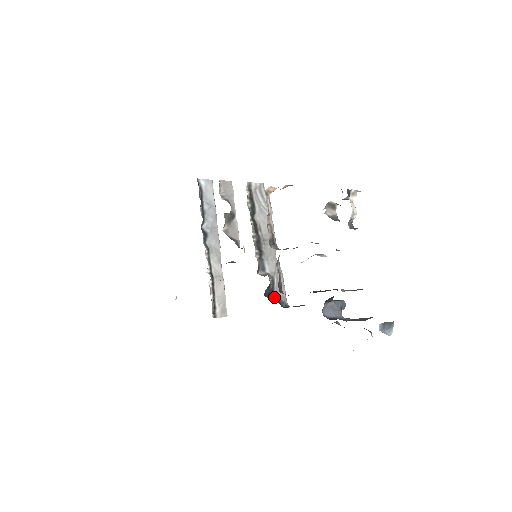
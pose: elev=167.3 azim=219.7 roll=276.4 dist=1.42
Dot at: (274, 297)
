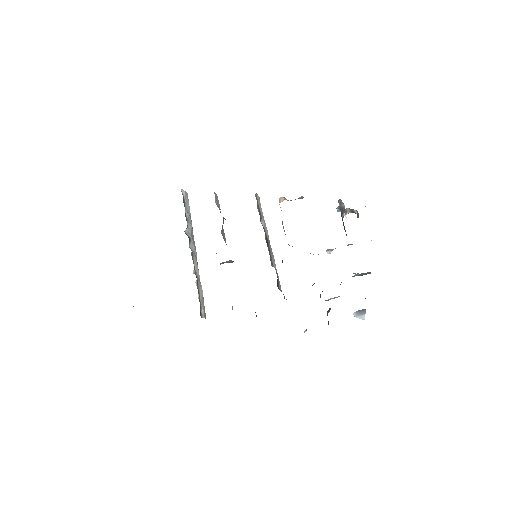
Dot at: (279, 289)
